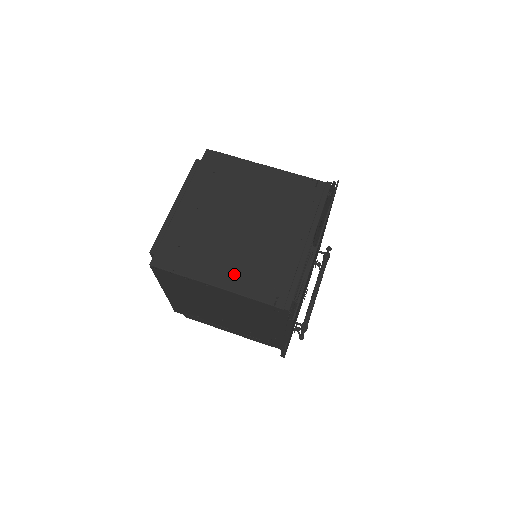
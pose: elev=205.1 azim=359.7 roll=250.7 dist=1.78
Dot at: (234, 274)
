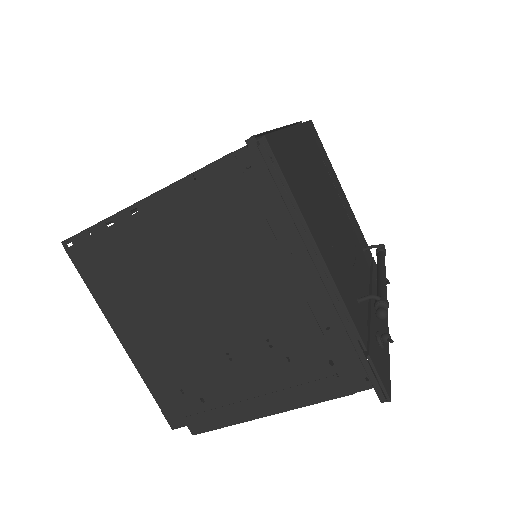
Dot at: occluded
